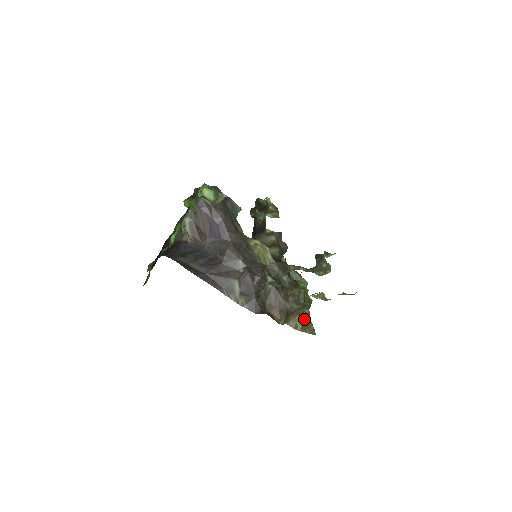
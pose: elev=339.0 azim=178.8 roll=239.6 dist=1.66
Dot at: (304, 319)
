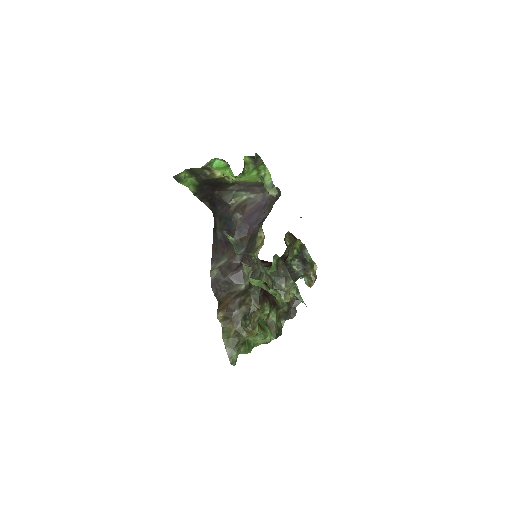
Dot at: (236, 336)
